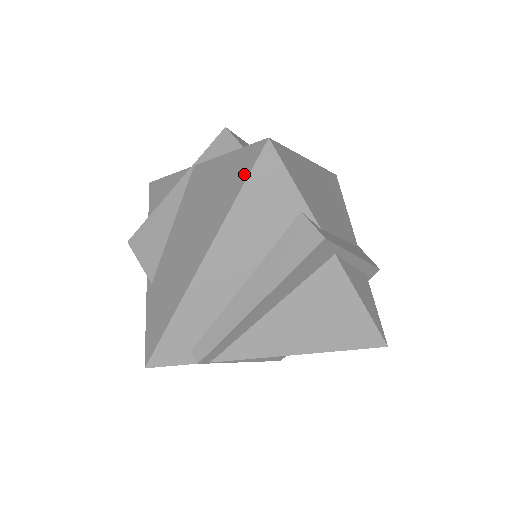
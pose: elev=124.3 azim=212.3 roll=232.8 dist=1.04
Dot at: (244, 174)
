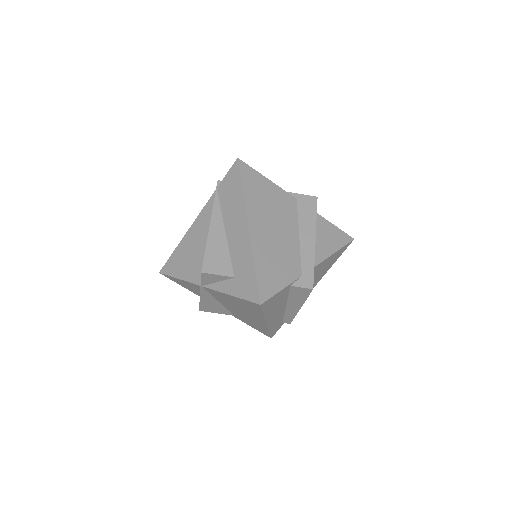
Dot at: (258, 310)
